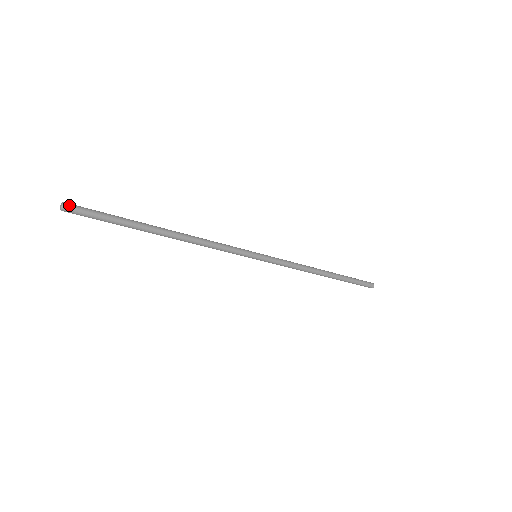
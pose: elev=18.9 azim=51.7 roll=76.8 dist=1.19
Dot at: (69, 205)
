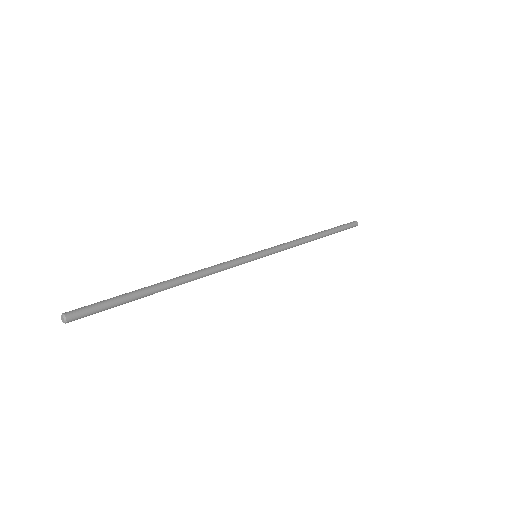
Dot at: (72, 320)
